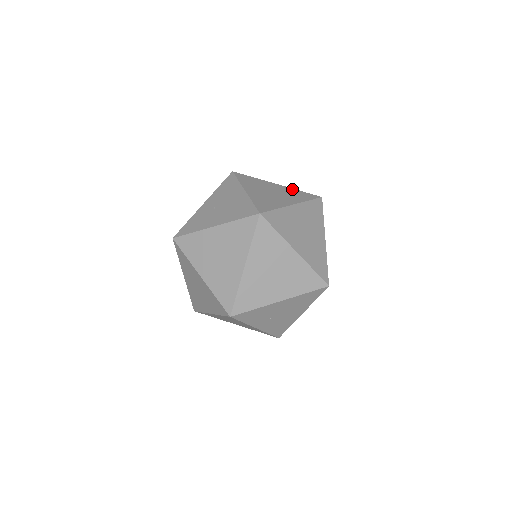
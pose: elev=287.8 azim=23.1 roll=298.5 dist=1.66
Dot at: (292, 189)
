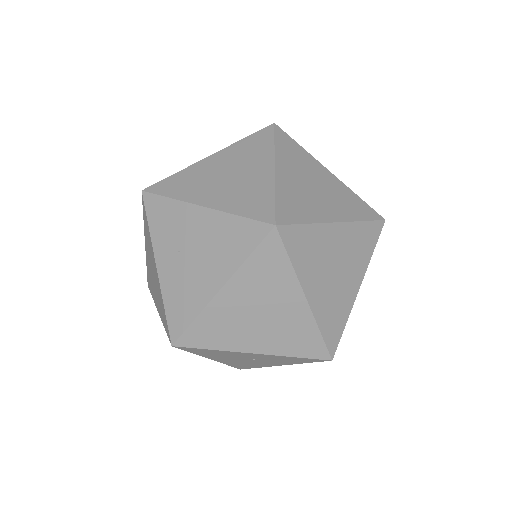
Dot at: occluded
